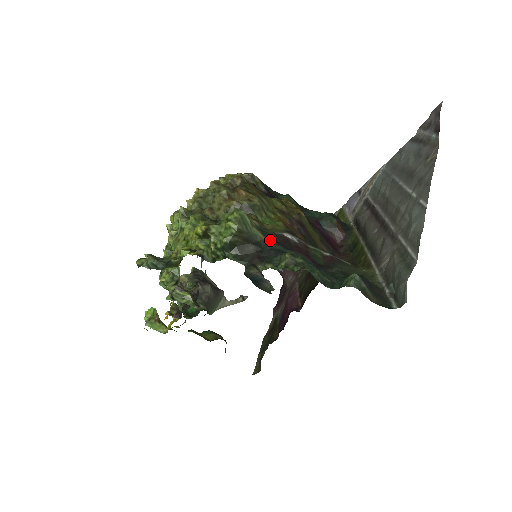
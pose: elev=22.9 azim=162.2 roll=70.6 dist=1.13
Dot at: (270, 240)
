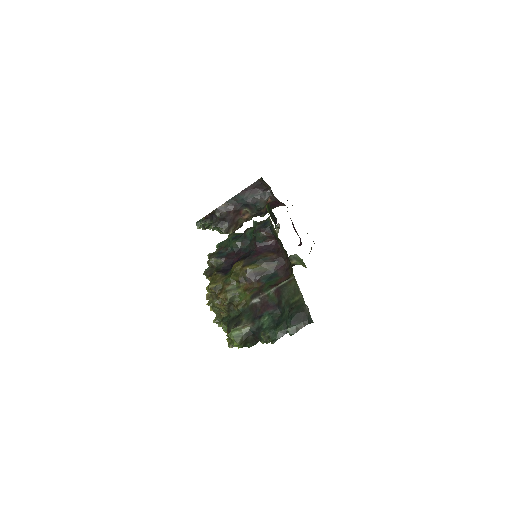
Dot at: (251, 321)
